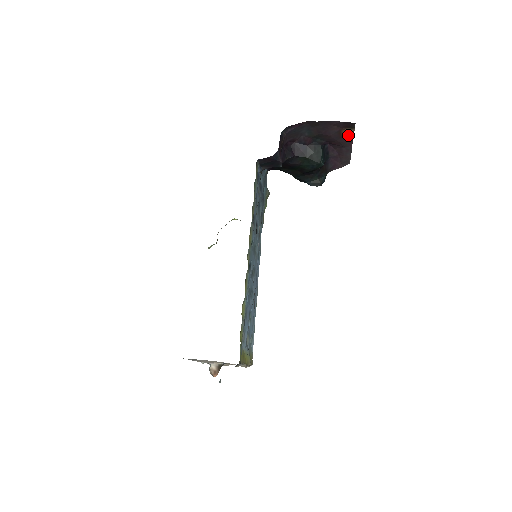
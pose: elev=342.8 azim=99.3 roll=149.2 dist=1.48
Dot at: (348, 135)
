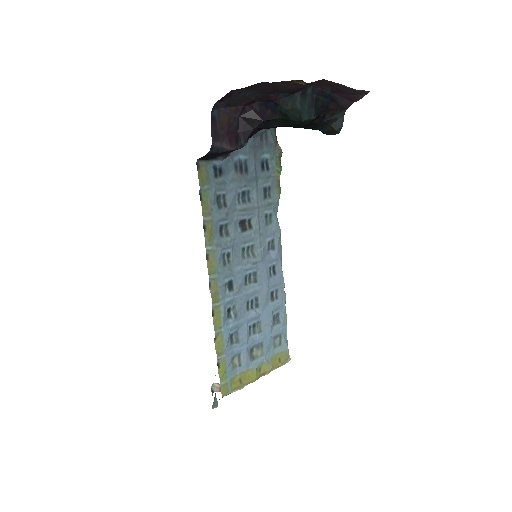
Dot at: occluded
